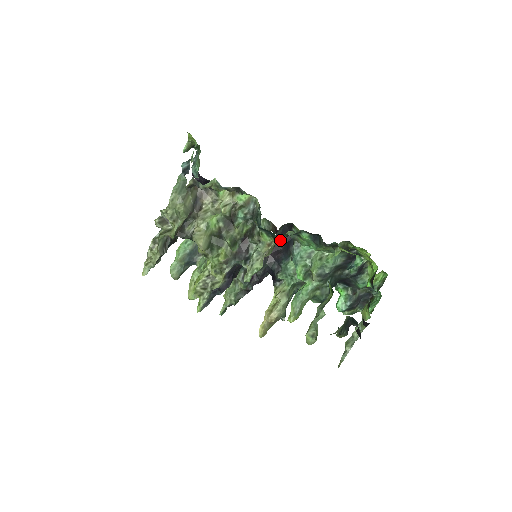
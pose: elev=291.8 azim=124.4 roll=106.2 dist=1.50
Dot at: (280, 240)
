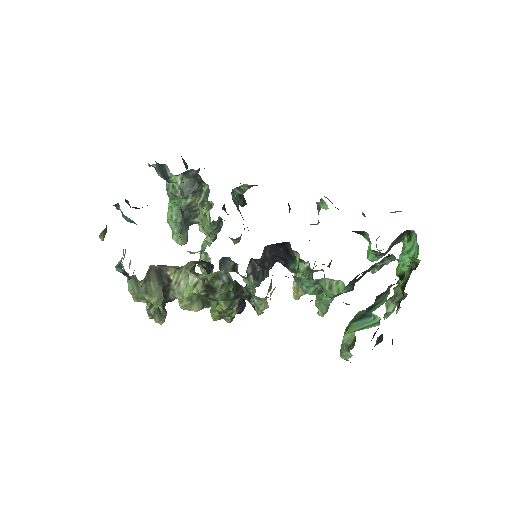
Dot at: (275, 245)
